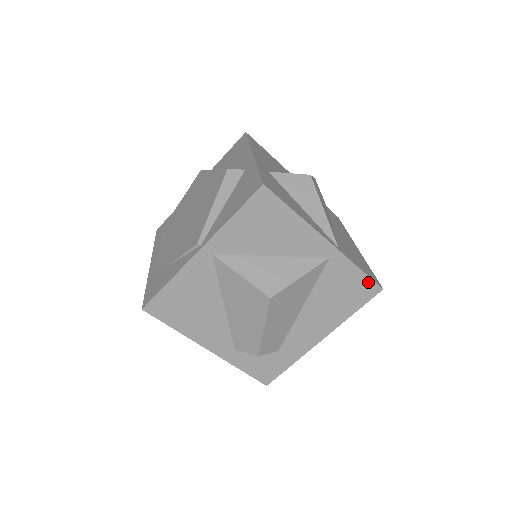
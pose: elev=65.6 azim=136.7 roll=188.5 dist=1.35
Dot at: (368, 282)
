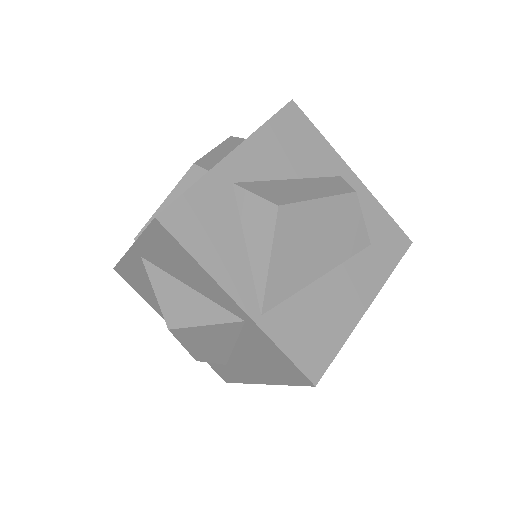
Dot at: (295, 369)
